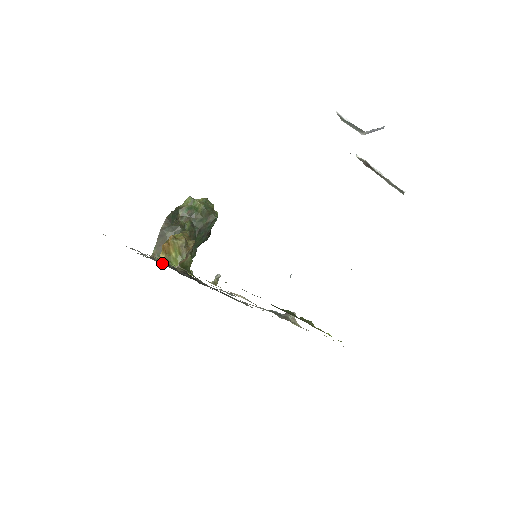
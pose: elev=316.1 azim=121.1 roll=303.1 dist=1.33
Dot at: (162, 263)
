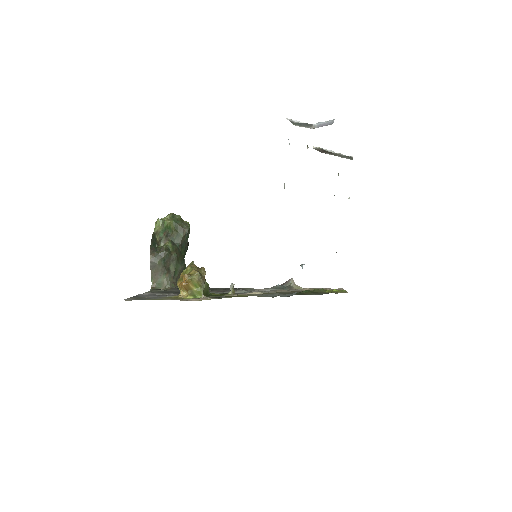
Dot at: (166, 289)
